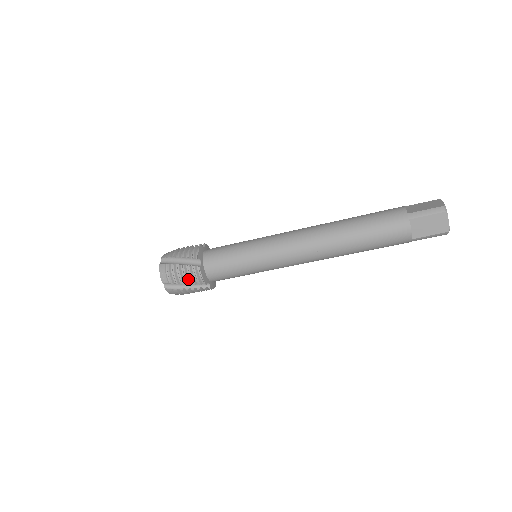
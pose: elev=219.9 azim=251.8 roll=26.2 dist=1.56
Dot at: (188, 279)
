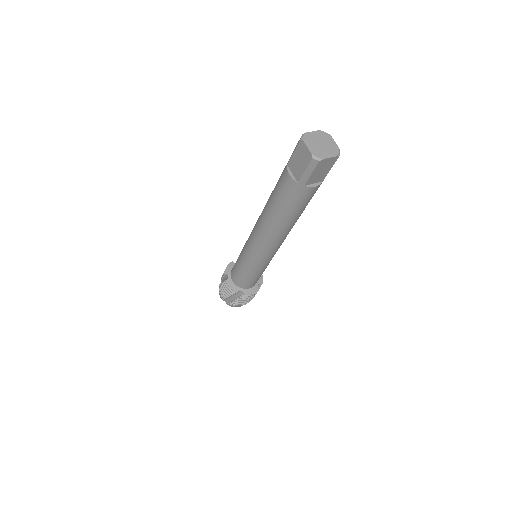
Dot at: (248, 299)
